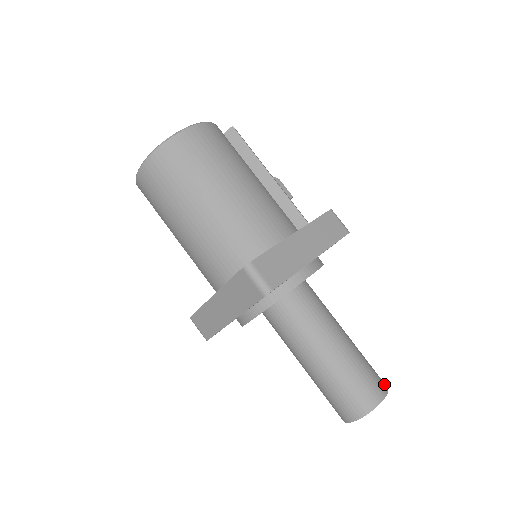
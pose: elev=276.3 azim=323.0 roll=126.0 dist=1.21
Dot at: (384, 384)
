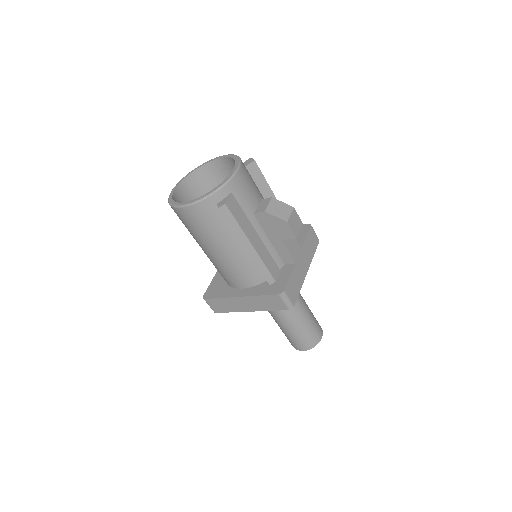
Dot at: (310, 346)
